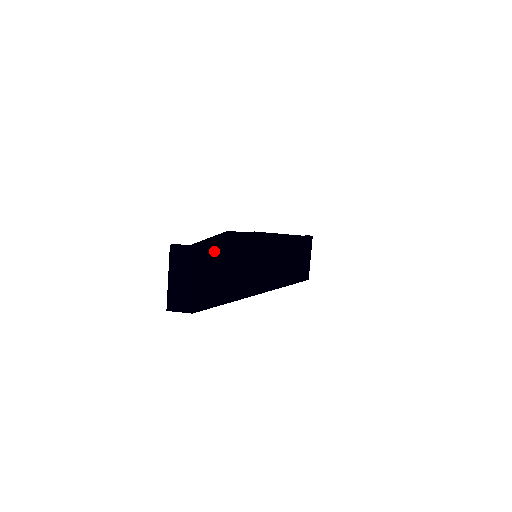
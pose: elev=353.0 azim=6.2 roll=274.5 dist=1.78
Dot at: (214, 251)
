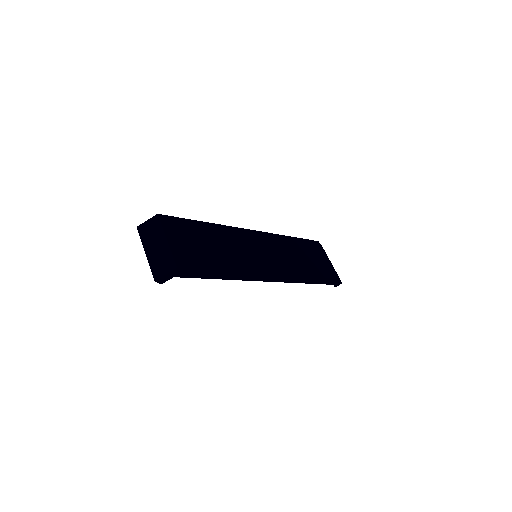
Dot at: (183, 222)
